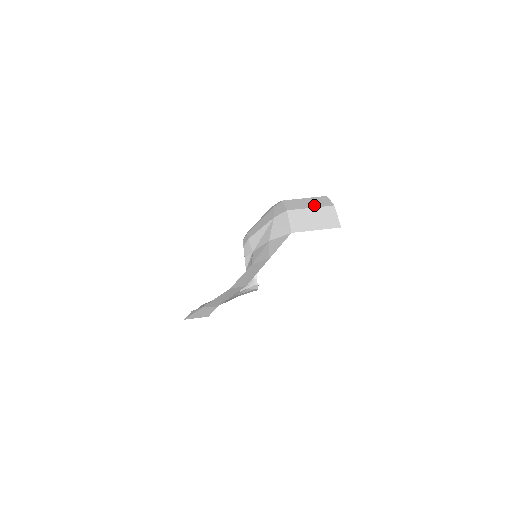
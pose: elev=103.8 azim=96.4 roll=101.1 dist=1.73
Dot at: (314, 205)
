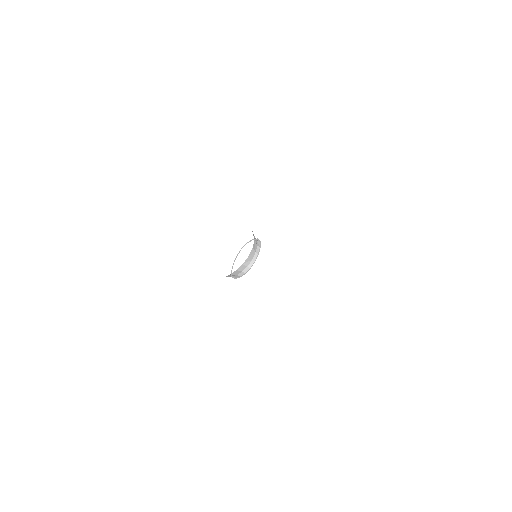
Dot at: occluded
